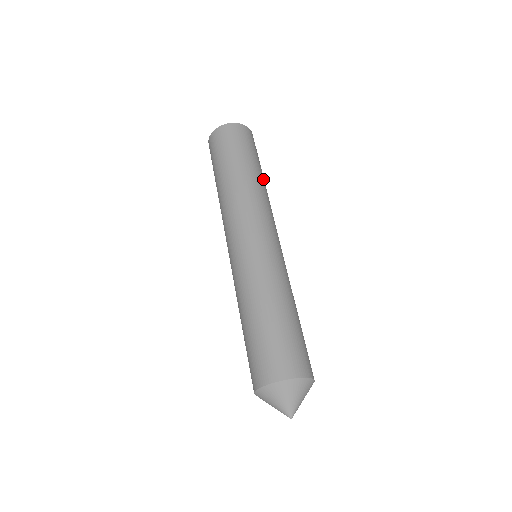
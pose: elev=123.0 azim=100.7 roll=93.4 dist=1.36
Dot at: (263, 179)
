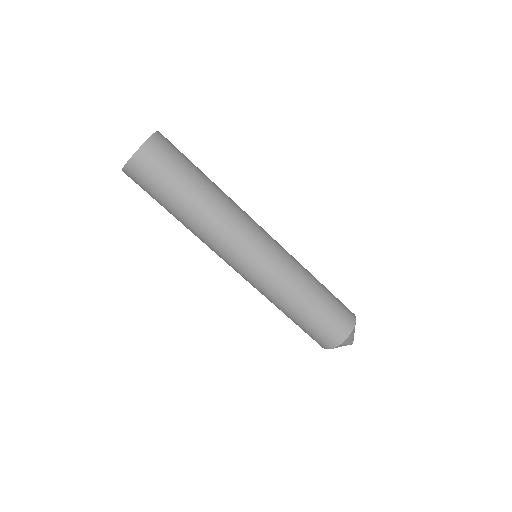
Dot at: occluded
